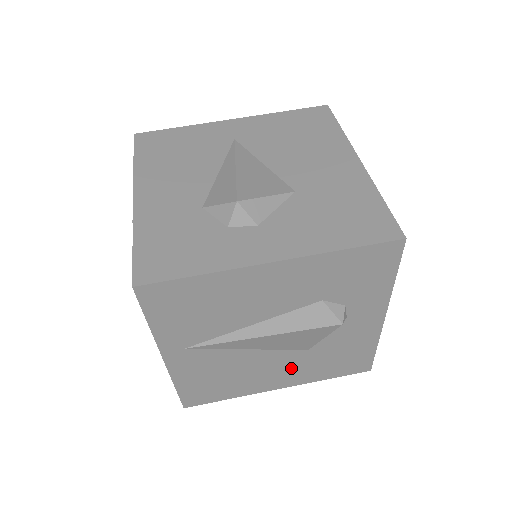
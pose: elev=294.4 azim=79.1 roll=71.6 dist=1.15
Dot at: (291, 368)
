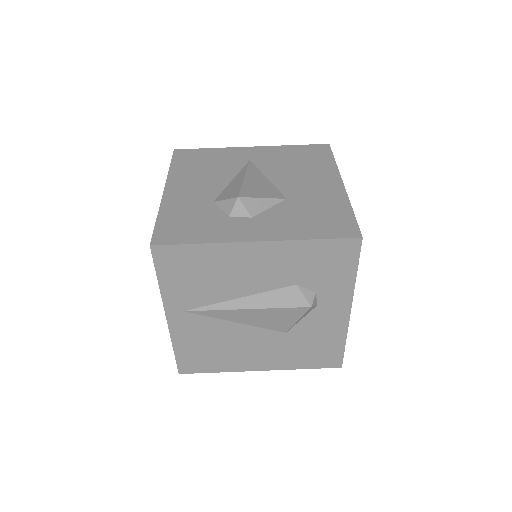
Dot at: (271, 350)
